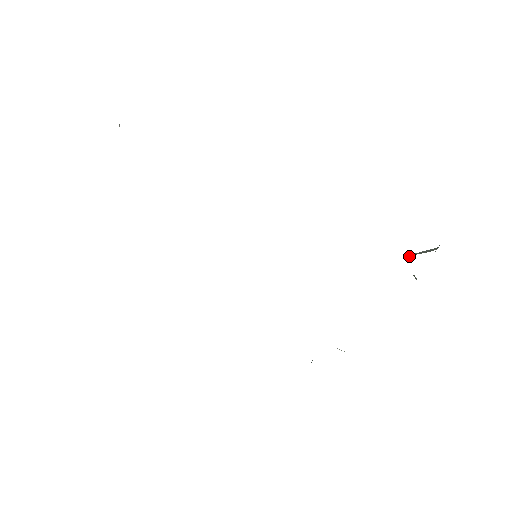
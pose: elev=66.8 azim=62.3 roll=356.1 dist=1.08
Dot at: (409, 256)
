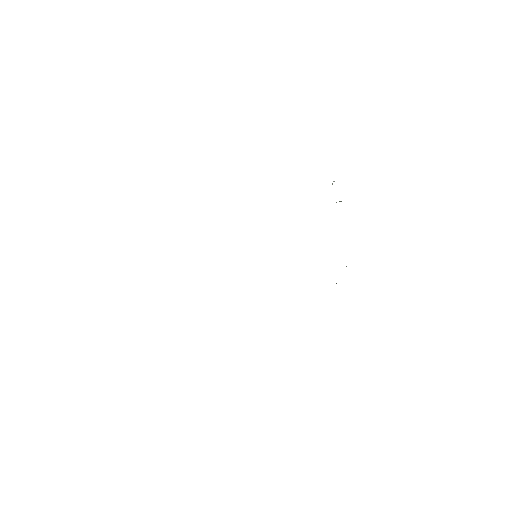
Dot at: occluded
